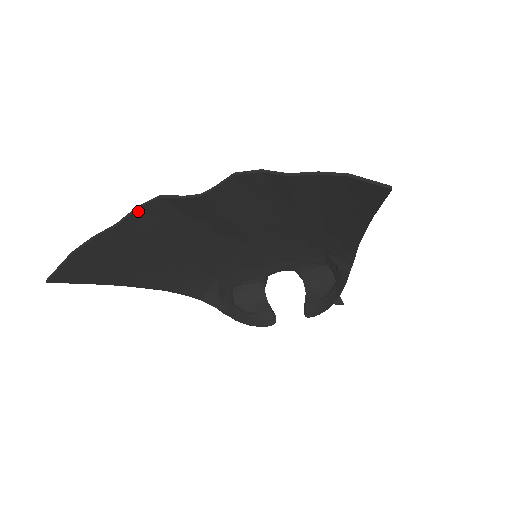
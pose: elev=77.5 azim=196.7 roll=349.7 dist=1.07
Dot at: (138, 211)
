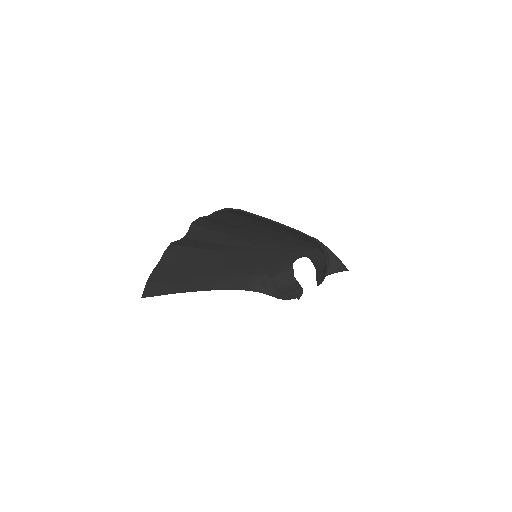
Dot at: (166, 253)
